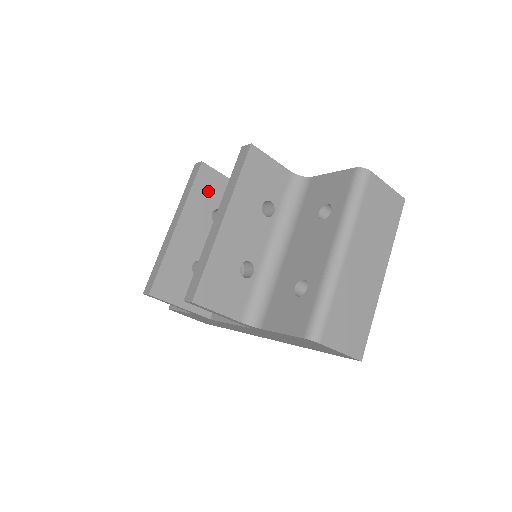
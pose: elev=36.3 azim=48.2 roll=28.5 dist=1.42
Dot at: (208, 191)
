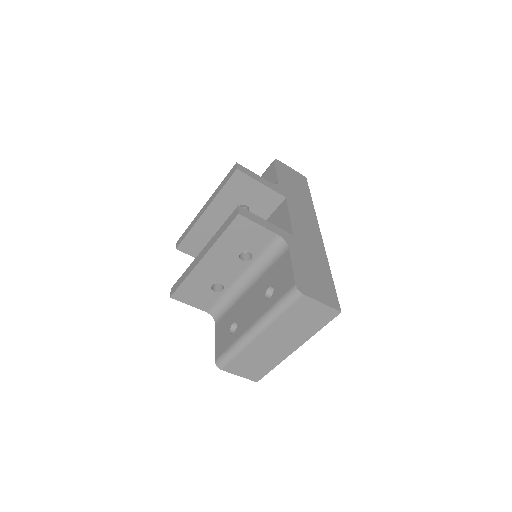
Dot at: (238, 191)
